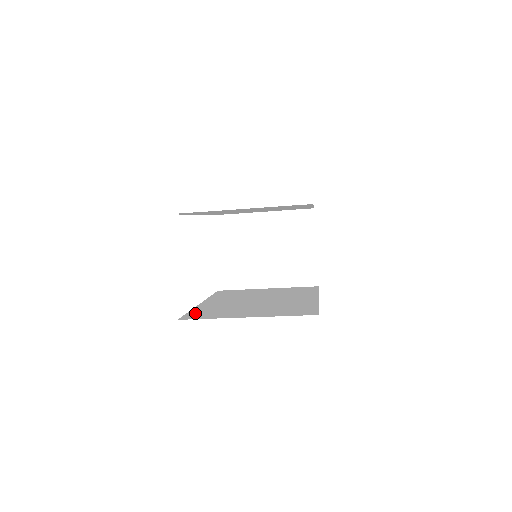
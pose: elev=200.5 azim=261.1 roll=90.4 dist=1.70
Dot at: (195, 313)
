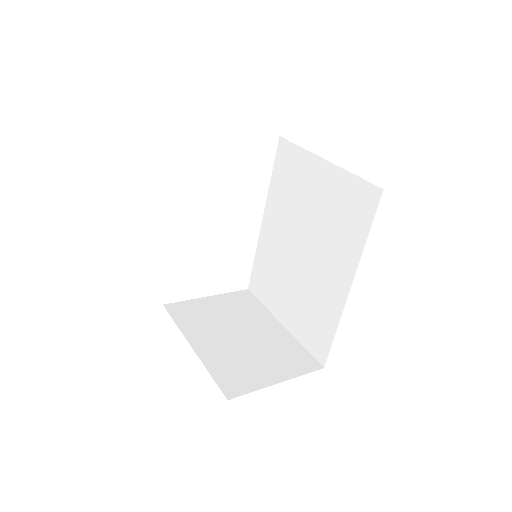
Dot at: (257, 273)
